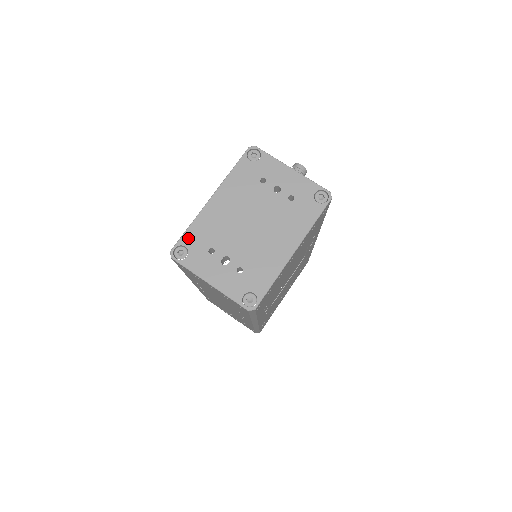
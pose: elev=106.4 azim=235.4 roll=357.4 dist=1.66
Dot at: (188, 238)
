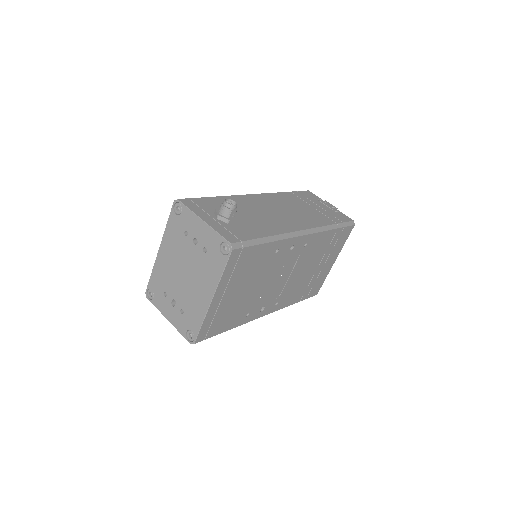
Dot at: (152, 283)
